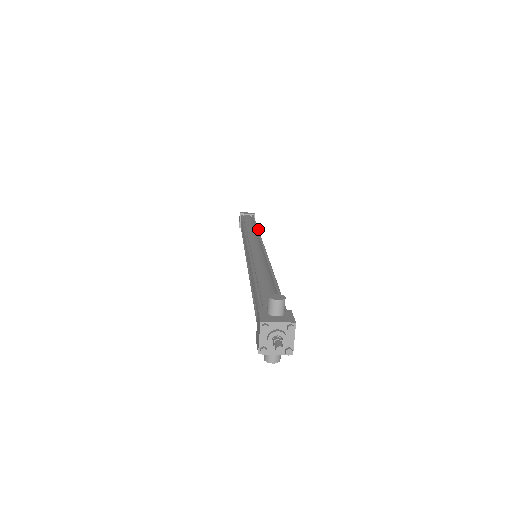
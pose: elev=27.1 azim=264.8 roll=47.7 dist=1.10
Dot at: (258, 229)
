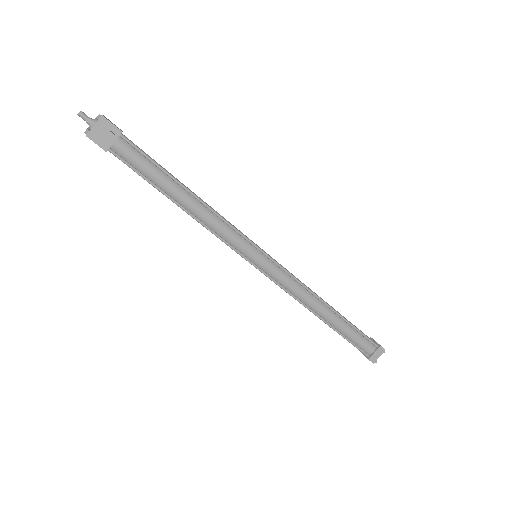
Dot at: occluded
